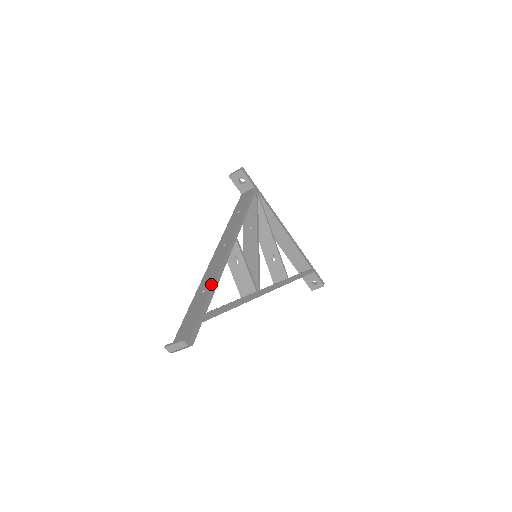
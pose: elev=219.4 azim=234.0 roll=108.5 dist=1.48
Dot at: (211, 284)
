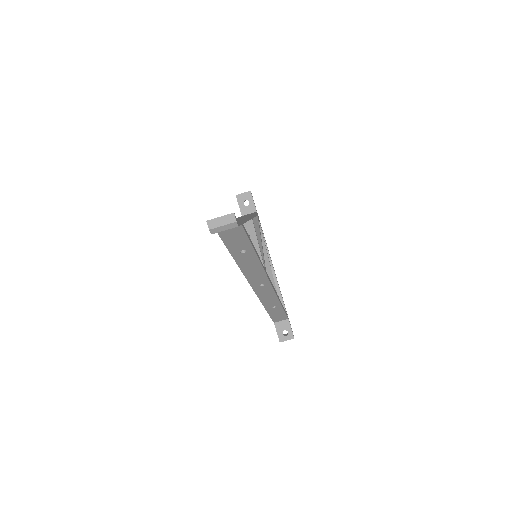
Dot at: occluded
